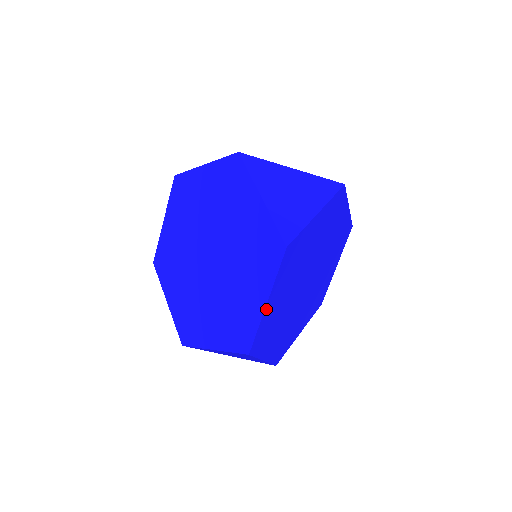
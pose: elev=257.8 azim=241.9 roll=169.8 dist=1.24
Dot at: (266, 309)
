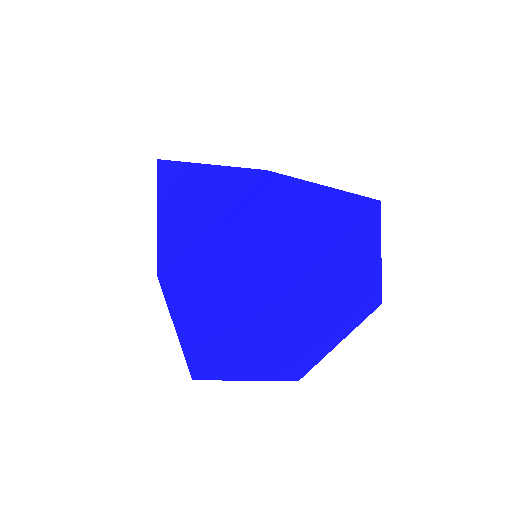
Dot at: (183, 337)
